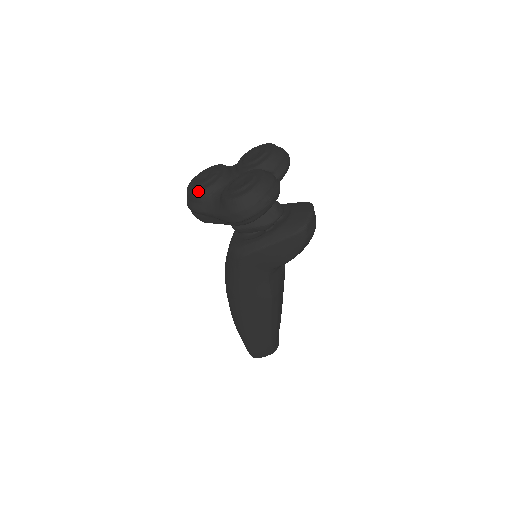
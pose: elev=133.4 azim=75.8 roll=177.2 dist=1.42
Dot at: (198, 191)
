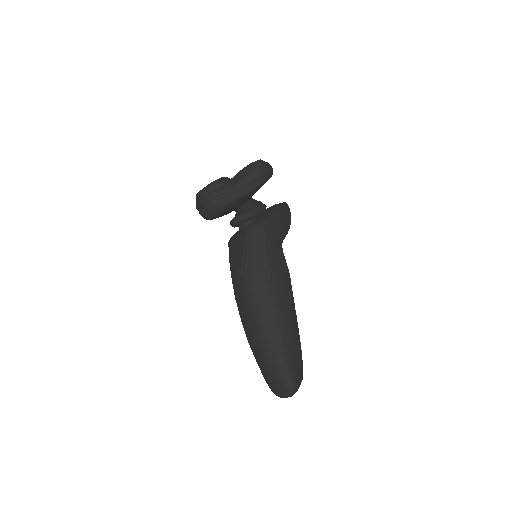
Dot at: (219, 178)
